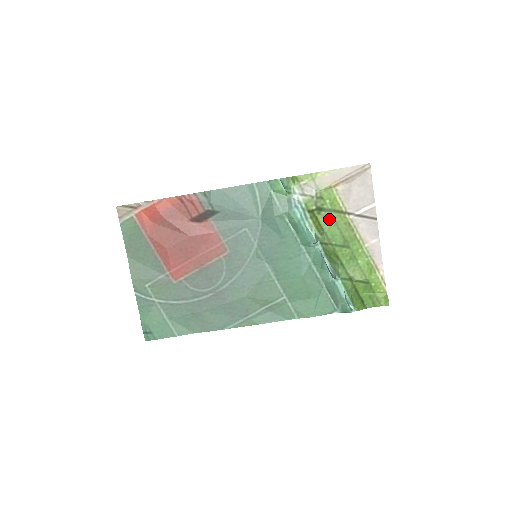
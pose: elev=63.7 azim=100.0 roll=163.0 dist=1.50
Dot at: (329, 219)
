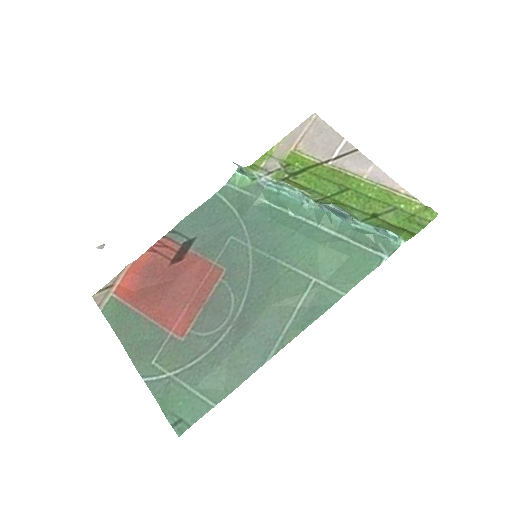
Dot at: (309, 177)
